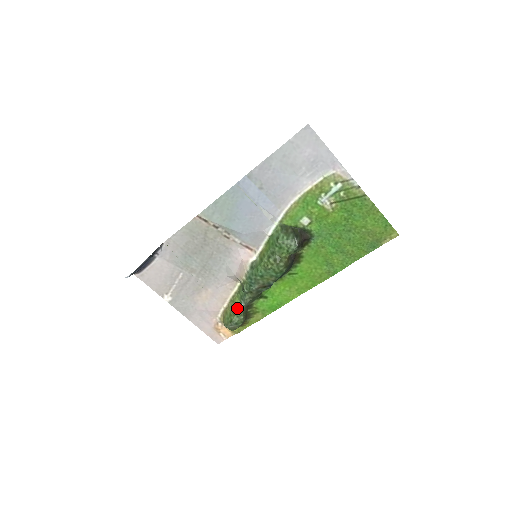
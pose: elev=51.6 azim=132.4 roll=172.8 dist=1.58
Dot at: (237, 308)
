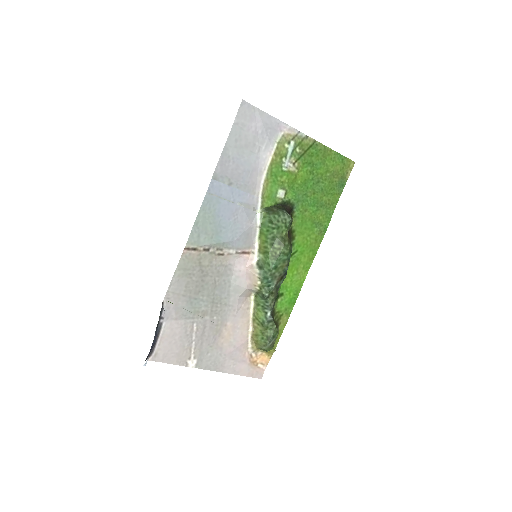
Dot at: (266, 320)
